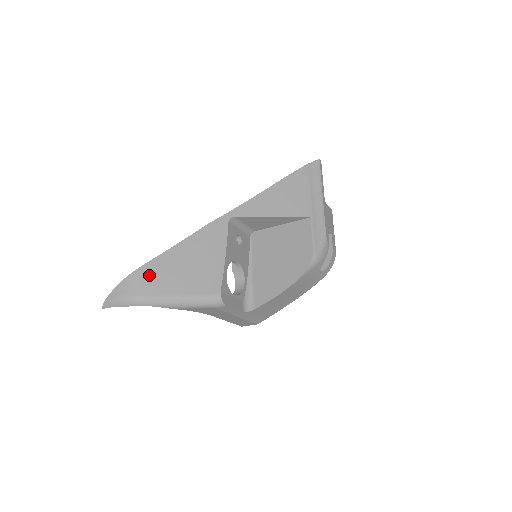
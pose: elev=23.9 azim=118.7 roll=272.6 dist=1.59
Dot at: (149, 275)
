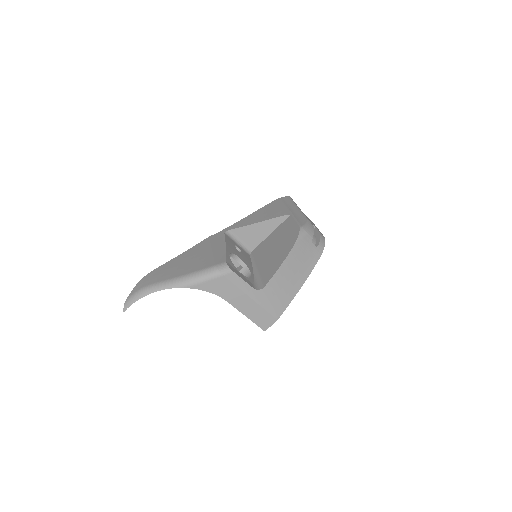
Dot at: (162, 271)
